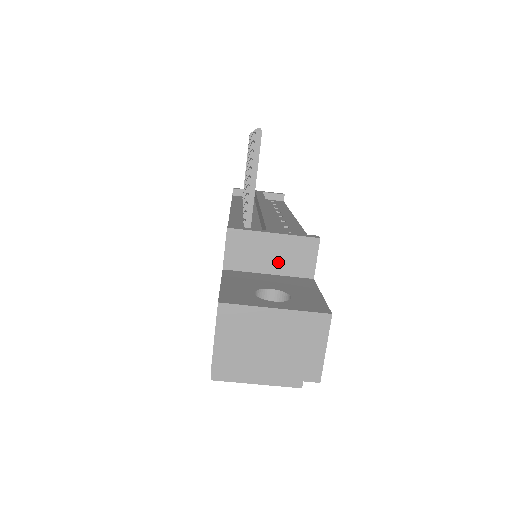
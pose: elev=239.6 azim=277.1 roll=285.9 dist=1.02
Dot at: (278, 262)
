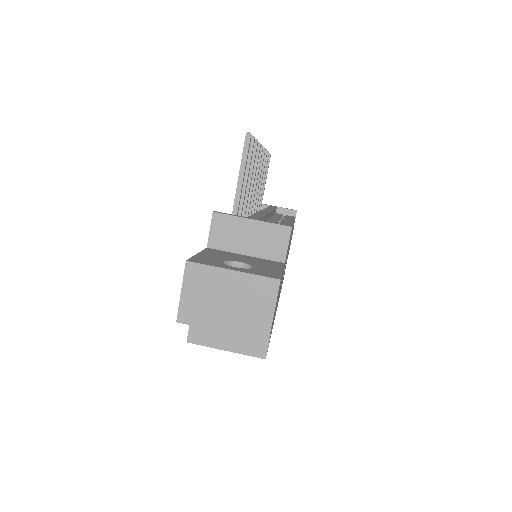
Dot at: (254, 245)
